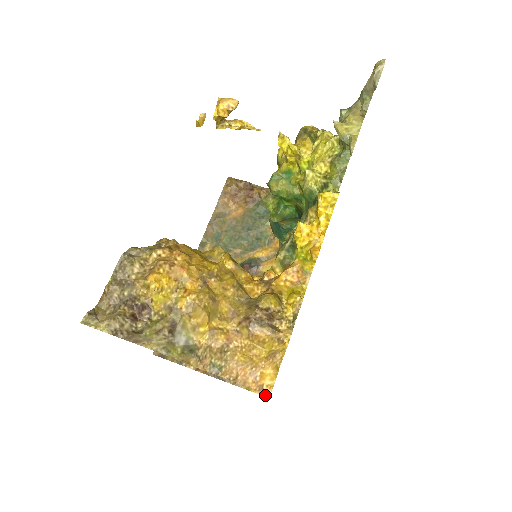
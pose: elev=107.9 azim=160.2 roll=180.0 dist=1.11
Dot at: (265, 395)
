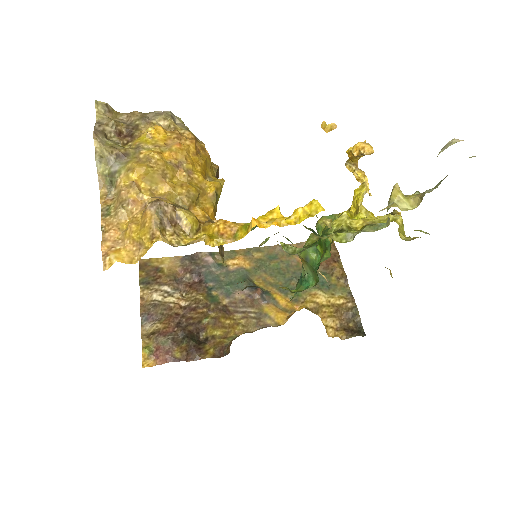
Dot at: (144, 367)
